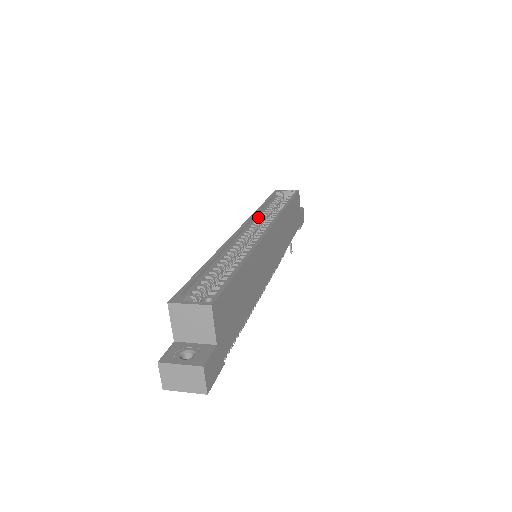
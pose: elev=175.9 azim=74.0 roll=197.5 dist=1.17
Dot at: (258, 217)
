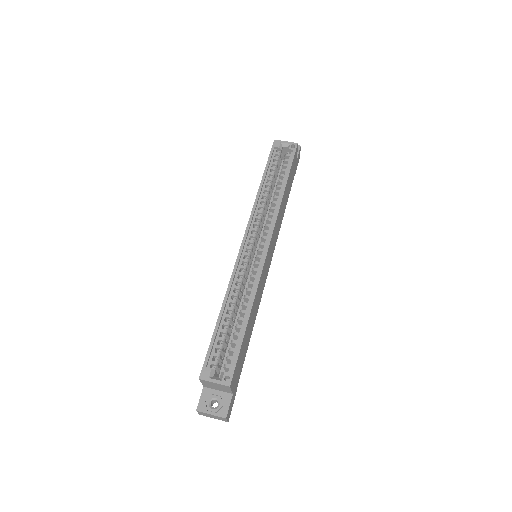
Dot at: (258, 210)
